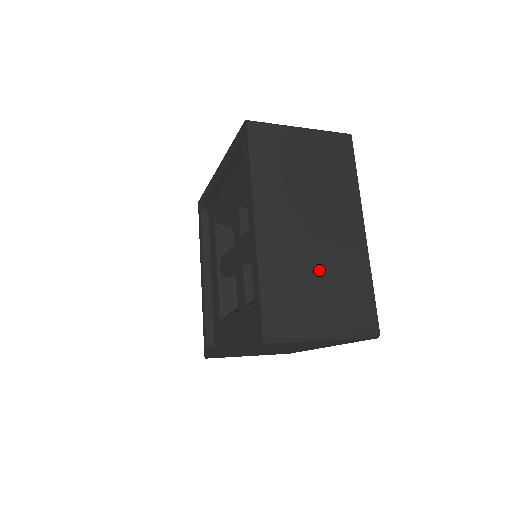
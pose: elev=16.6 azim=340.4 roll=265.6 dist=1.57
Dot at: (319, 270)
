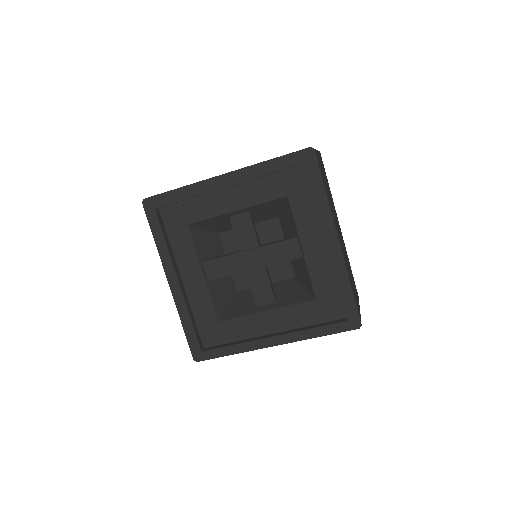
Dot at: occluded
